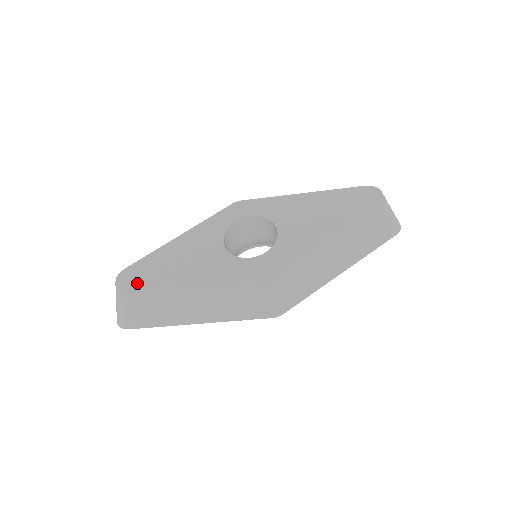
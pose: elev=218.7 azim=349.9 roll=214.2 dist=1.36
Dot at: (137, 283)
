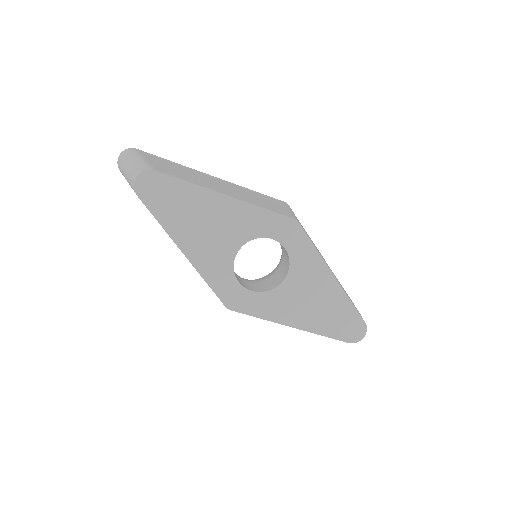
Dot at: (151, 200)
